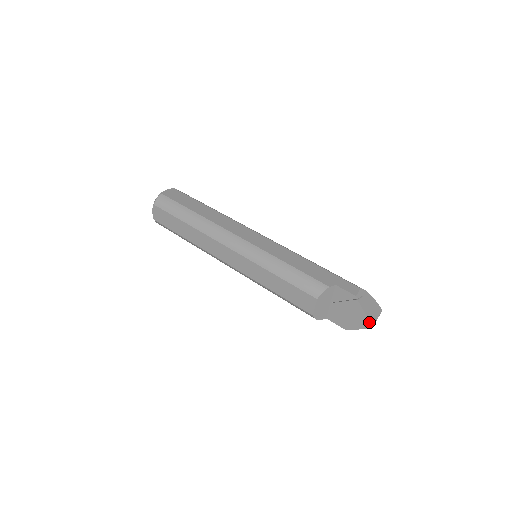
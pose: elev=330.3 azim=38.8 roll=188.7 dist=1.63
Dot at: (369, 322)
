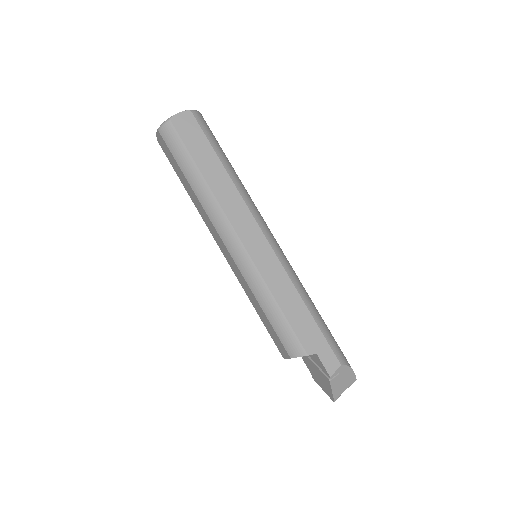
Dot at: (332, 397)
